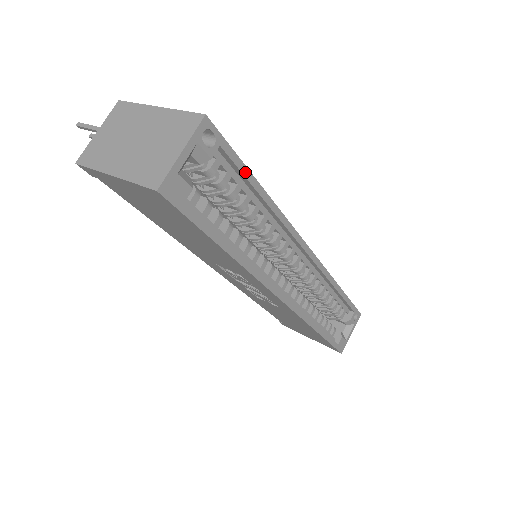
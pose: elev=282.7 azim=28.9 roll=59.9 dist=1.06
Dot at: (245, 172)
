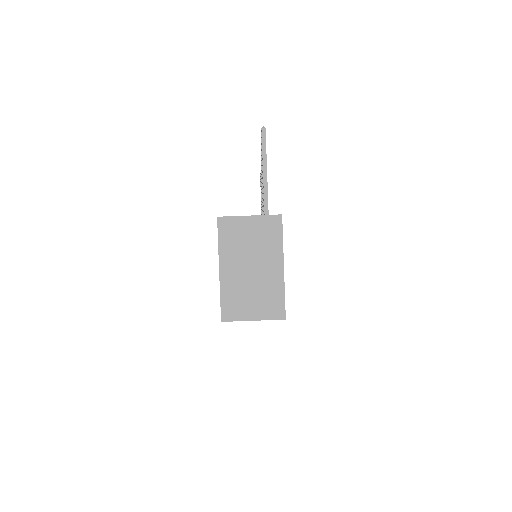
Dot at: occluded
